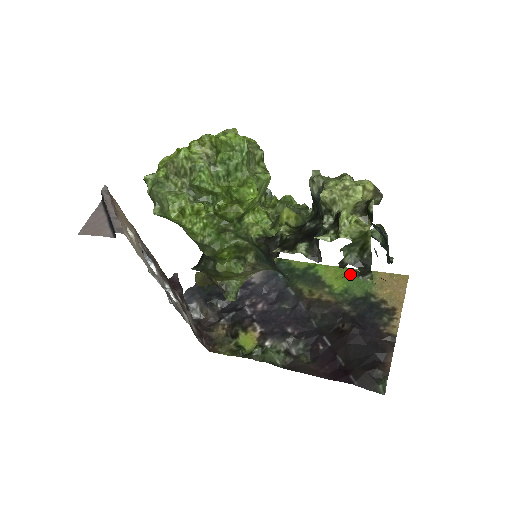
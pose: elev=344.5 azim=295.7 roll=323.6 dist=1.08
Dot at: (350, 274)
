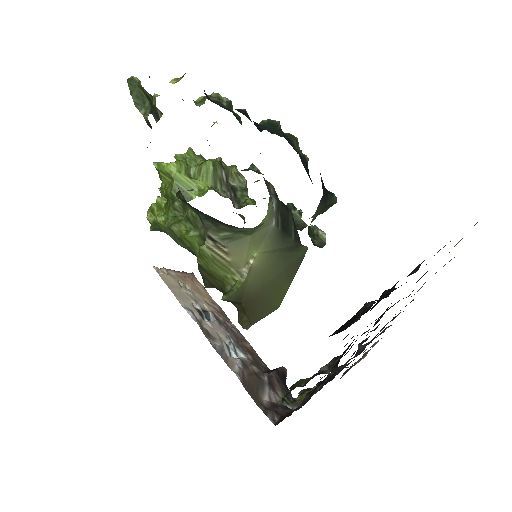
Dot at: occluded
